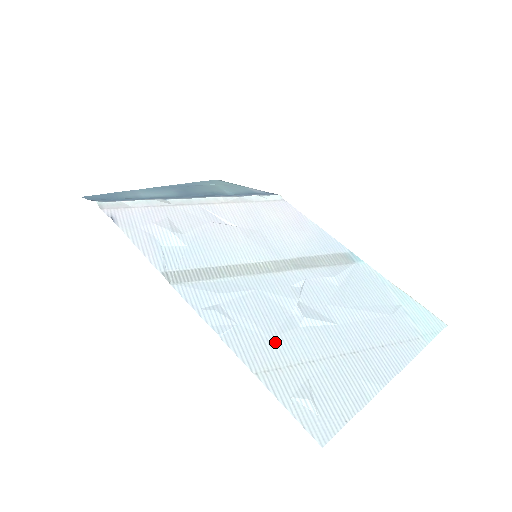
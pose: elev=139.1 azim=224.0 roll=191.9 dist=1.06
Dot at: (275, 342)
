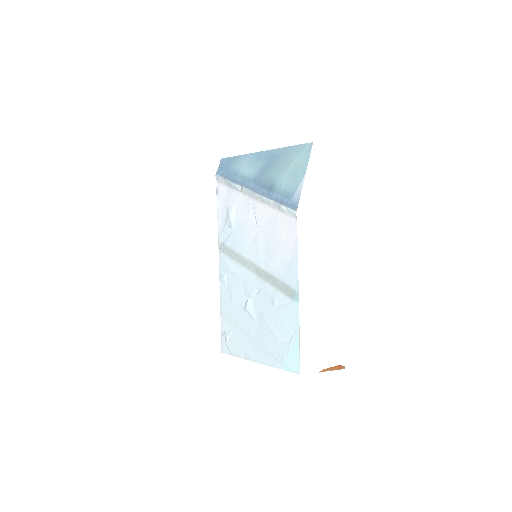
Dot at: (232, 308)
